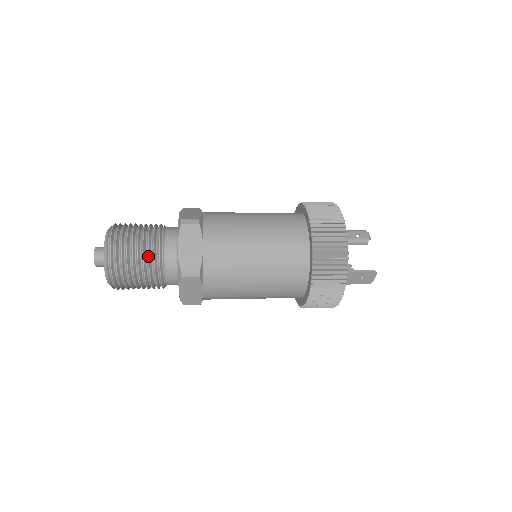
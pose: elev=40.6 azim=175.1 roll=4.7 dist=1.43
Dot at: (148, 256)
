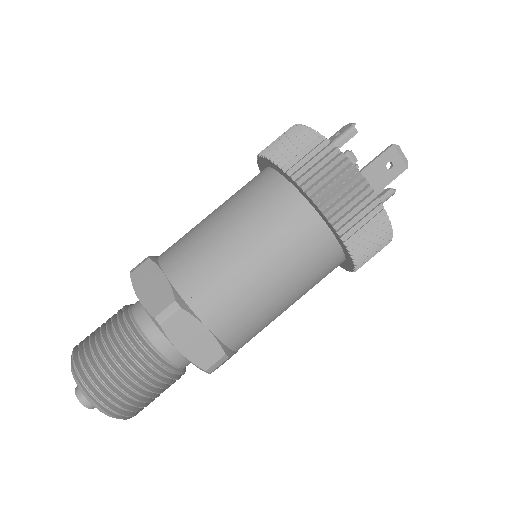
Dot at: (118, 339)
